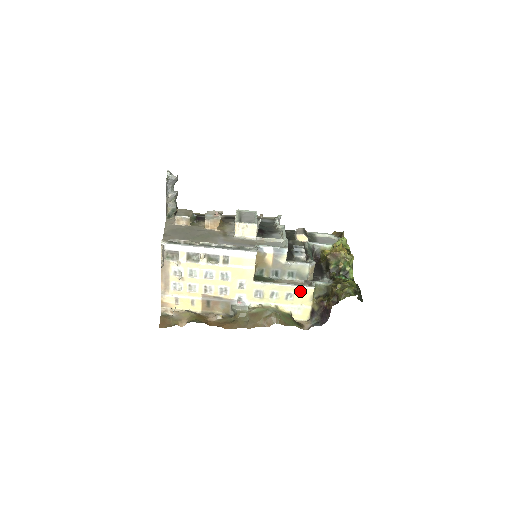
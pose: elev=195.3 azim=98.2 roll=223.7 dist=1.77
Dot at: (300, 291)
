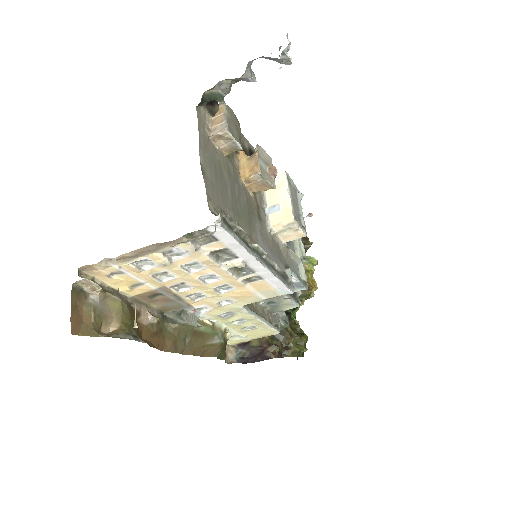
Dot at: (265, 330)
